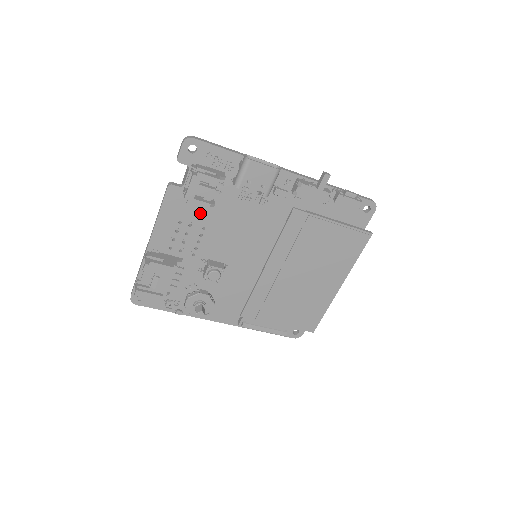
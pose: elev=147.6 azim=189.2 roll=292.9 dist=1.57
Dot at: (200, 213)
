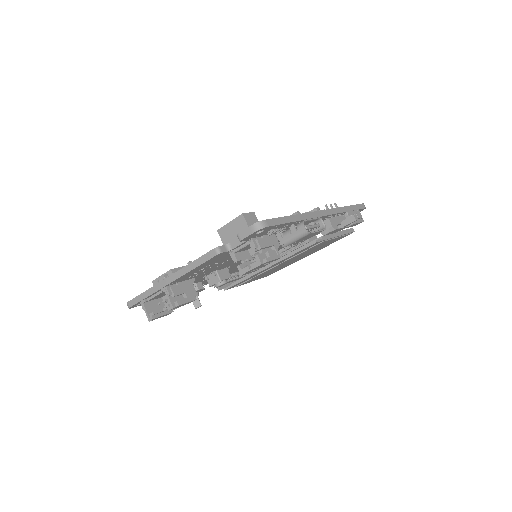
Dot at: occluded
